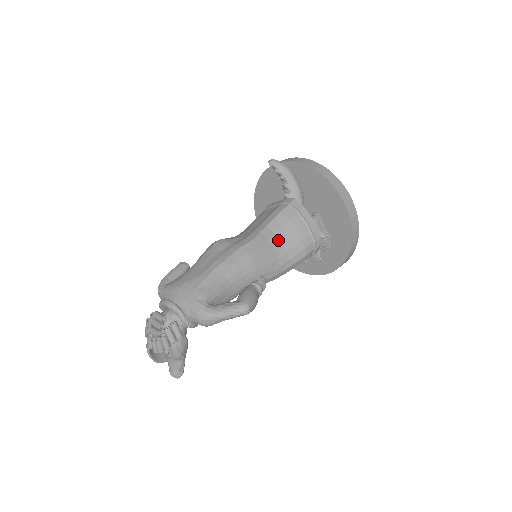
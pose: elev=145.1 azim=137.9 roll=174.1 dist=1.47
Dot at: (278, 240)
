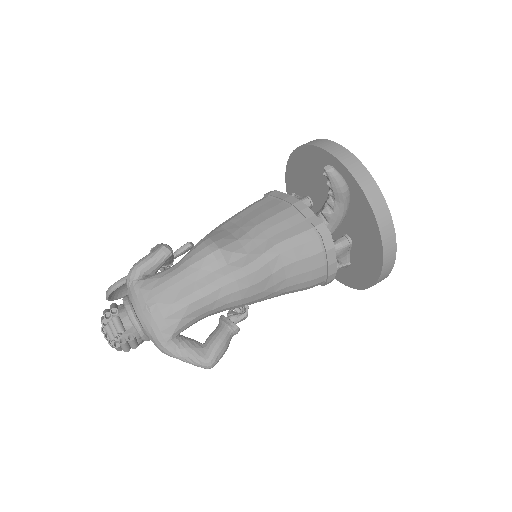
Dot at: (284, 275)
